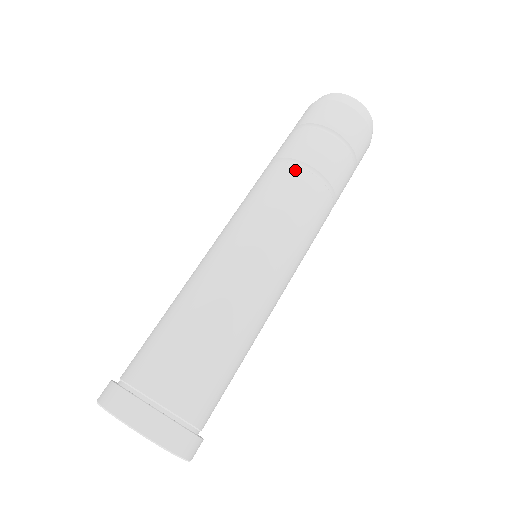
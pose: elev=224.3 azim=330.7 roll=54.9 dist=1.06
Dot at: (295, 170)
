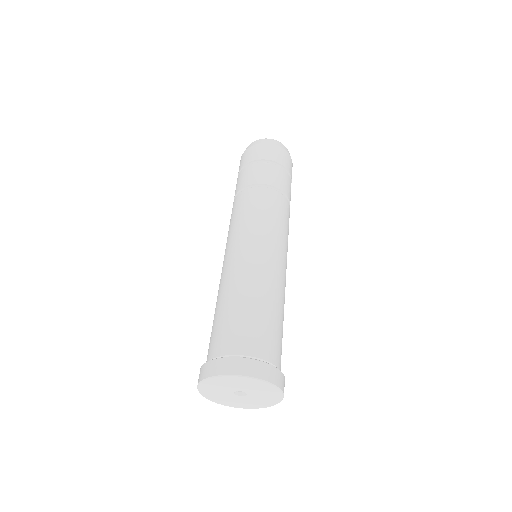
Dot at: (240, 195)
